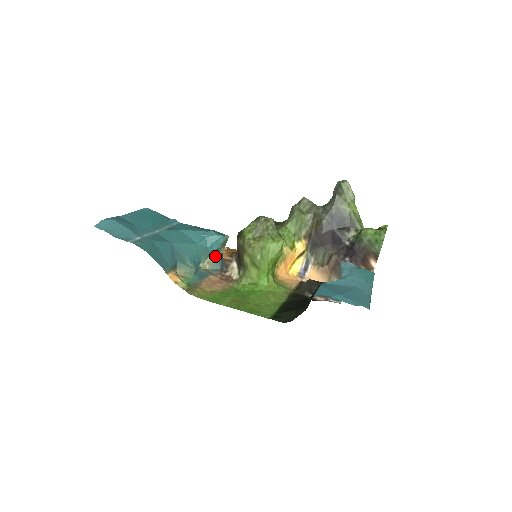
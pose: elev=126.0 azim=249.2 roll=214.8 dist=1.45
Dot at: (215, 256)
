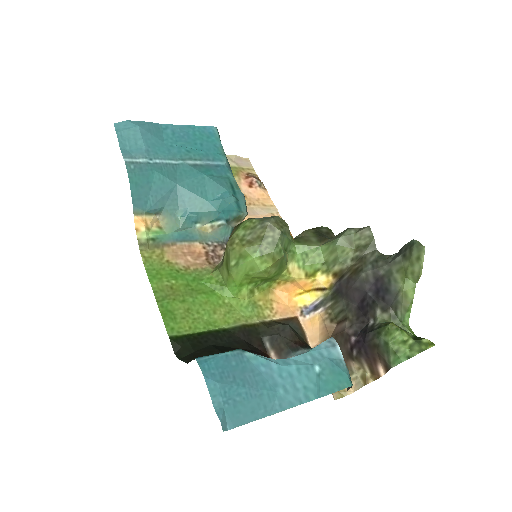
Dot at: (223, 225)
